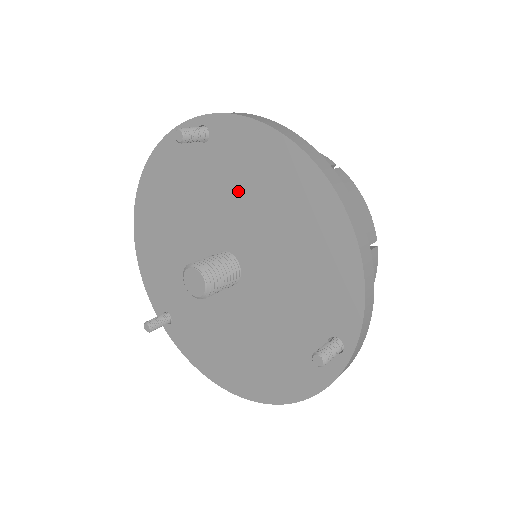
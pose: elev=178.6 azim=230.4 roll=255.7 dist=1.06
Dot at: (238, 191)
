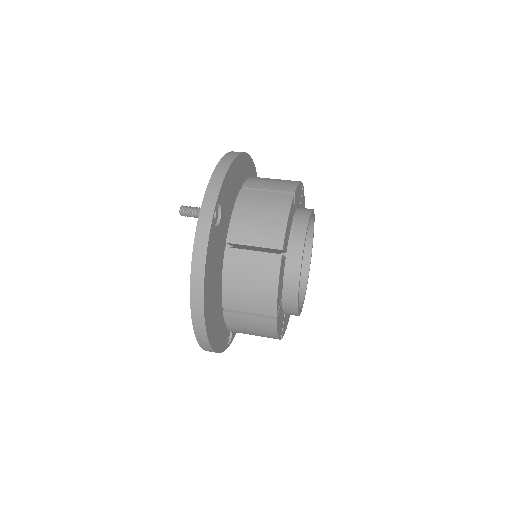
Dot at: occluded
